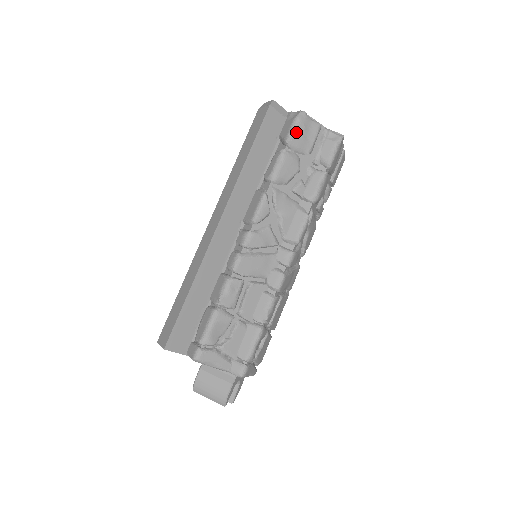
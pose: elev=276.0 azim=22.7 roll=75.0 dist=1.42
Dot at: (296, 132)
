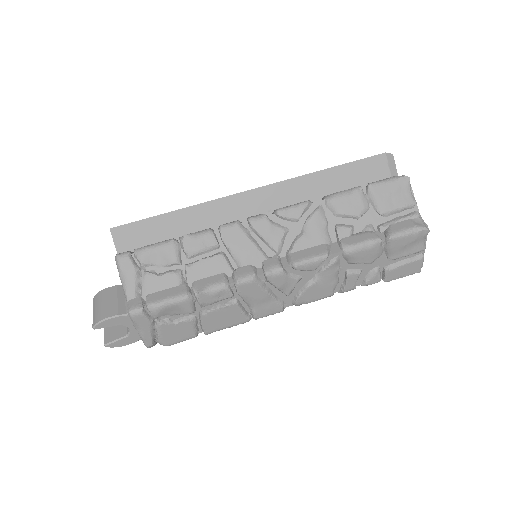
Dot at: (386, 185)
